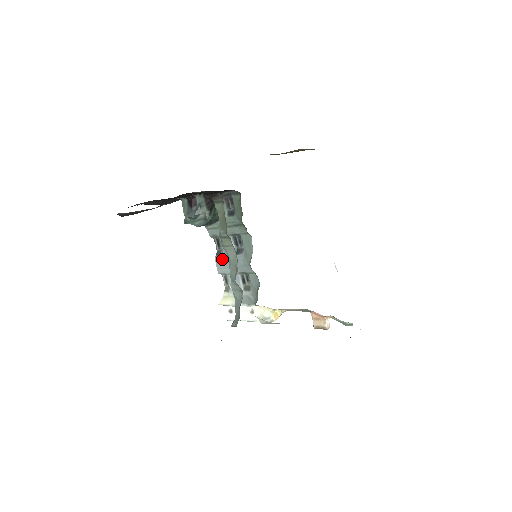
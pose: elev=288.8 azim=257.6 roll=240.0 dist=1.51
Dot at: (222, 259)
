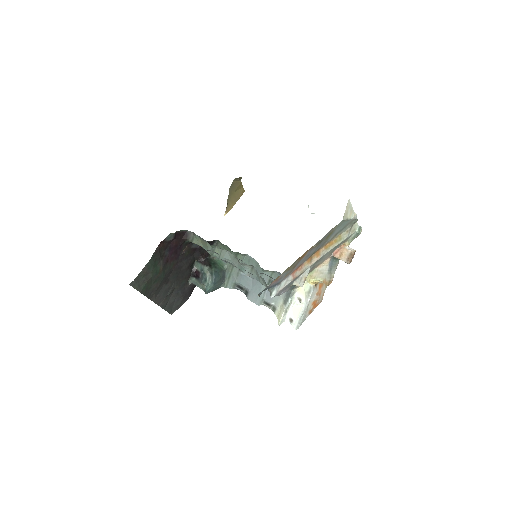
Dot at: (251, 293)
